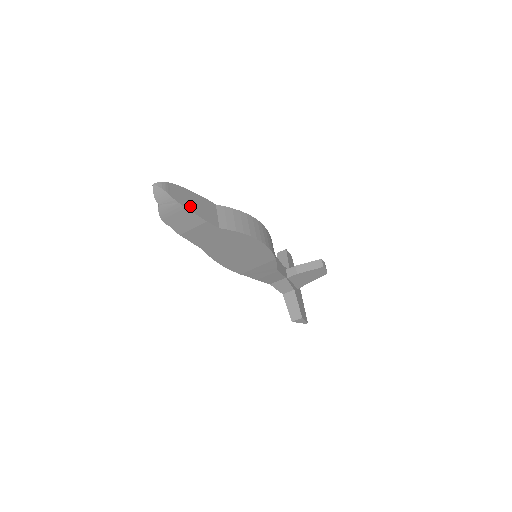
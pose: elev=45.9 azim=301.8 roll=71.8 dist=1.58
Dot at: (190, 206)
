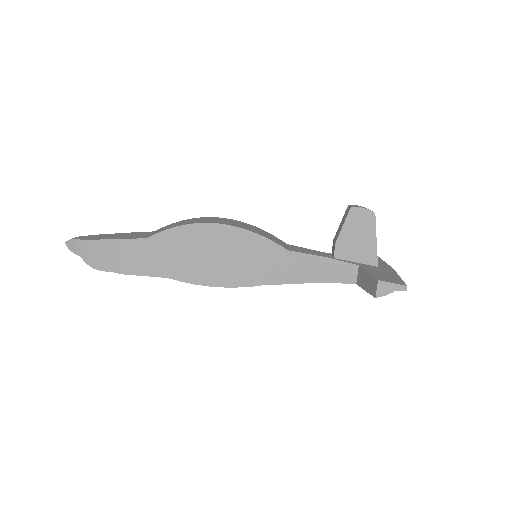
Dot at: (105, 238)
